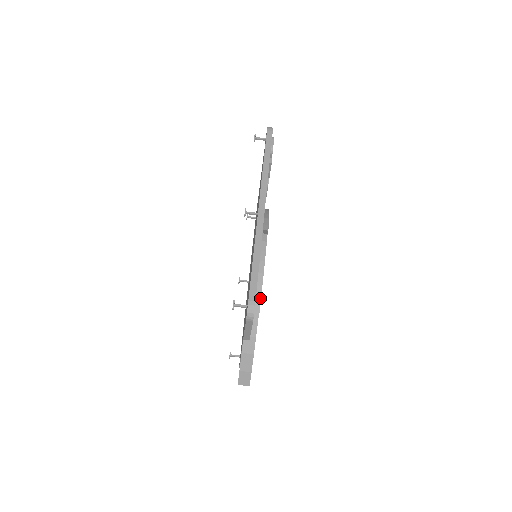
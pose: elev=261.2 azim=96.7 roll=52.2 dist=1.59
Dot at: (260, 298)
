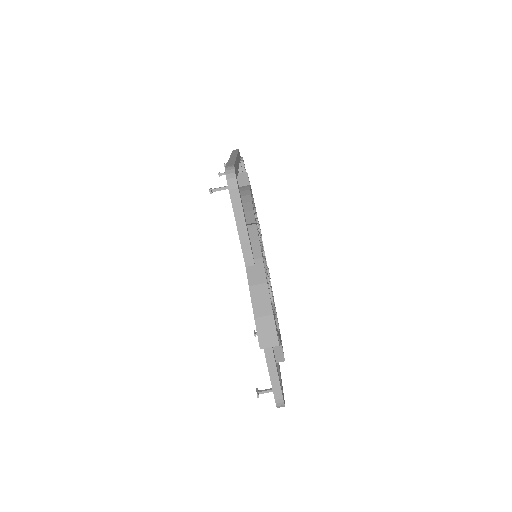
Dot at: (252, 209)
